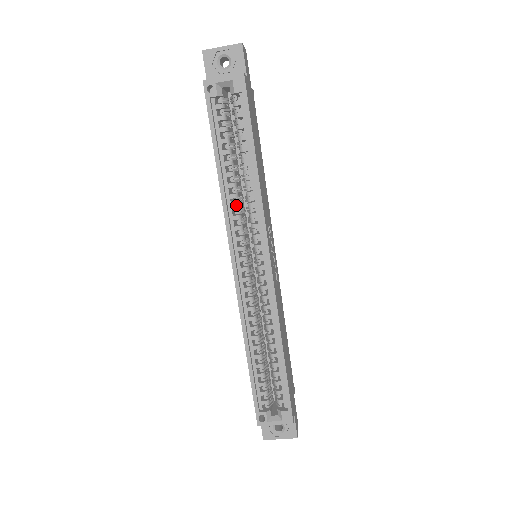
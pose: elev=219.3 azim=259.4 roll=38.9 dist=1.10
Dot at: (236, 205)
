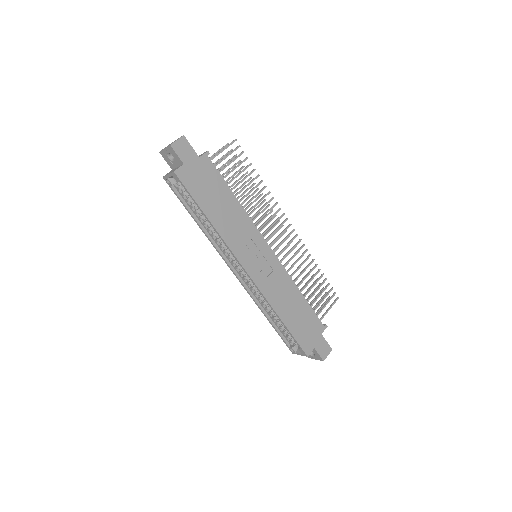
Dot at: (217, 240)
